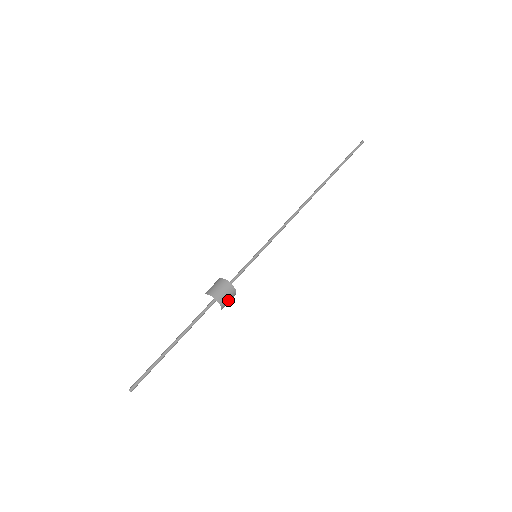
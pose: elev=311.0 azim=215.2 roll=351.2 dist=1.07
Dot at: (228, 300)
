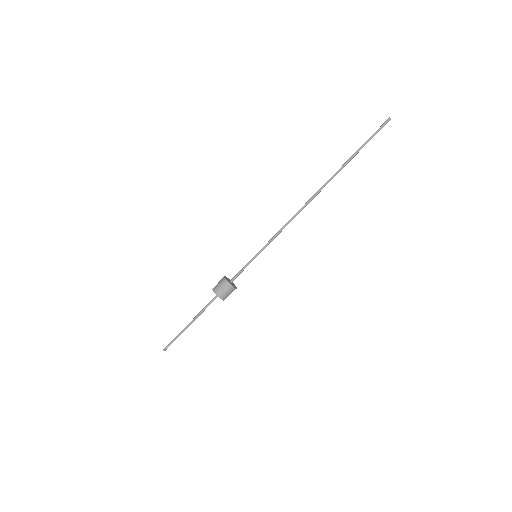
Dot at: (229, 294)
